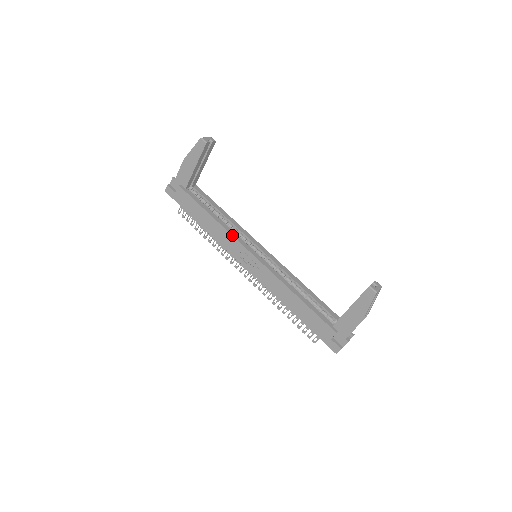
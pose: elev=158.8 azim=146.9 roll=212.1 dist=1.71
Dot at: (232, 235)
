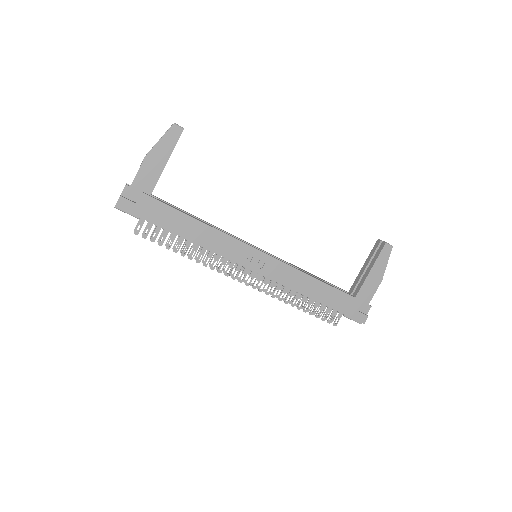
Dot at: (232, 237)
